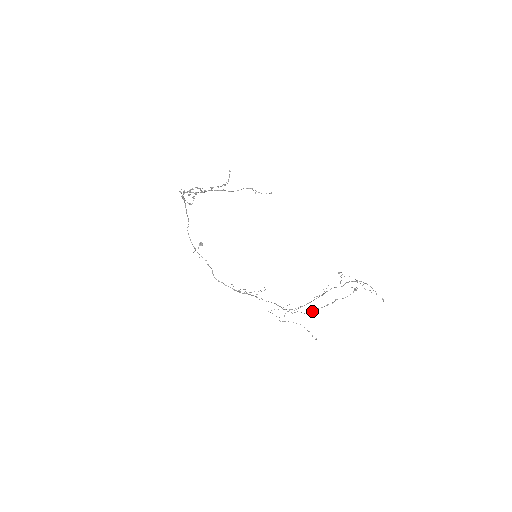
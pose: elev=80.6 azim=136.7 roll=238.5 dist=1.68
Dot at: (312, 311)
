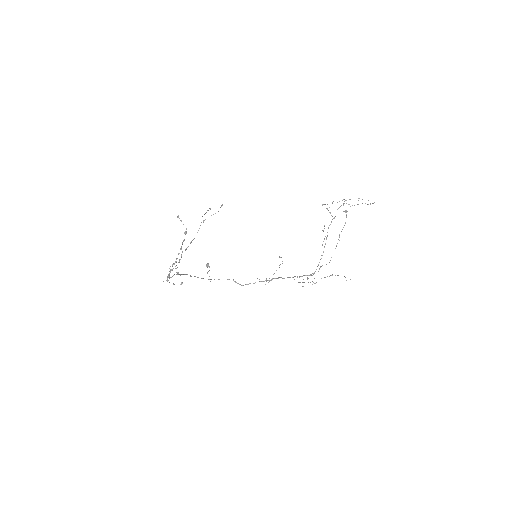
Dot at: (330, 260)
